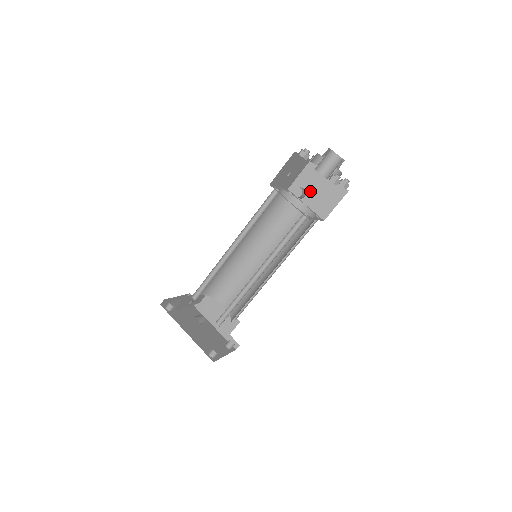
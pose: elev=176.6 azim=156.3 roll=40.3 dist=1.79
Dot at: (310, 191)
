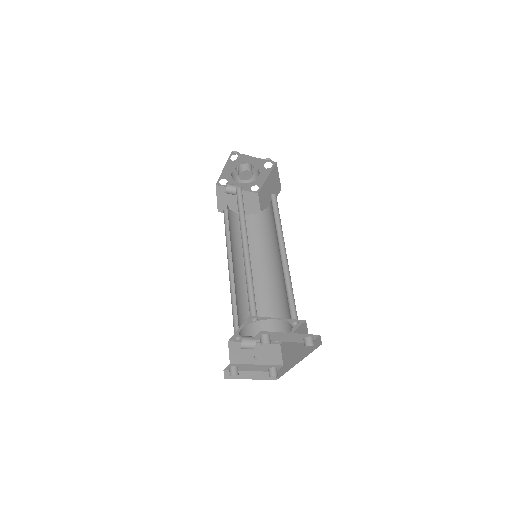
Dot at: (268, 199)
